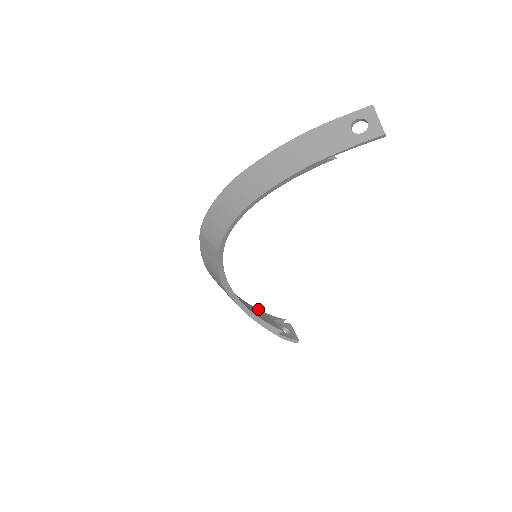
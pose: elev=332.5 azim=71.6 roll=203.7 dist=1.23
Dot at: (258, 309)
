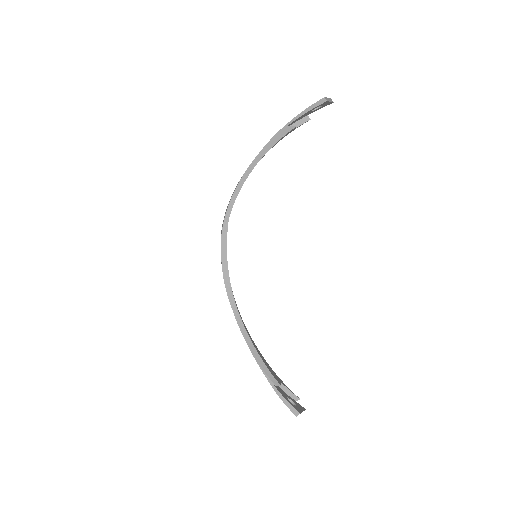
Dot at: occluded
